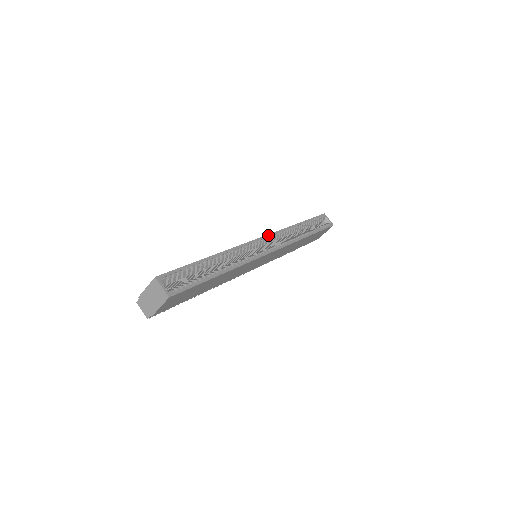
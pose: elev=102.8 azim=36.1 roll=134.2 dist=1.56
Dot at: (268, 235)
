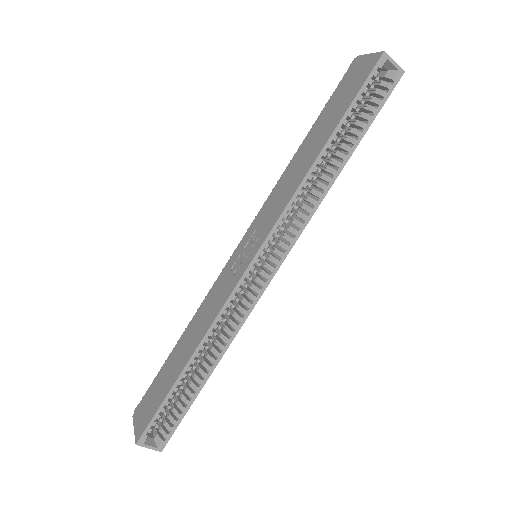
Dot at: (264, 243)
